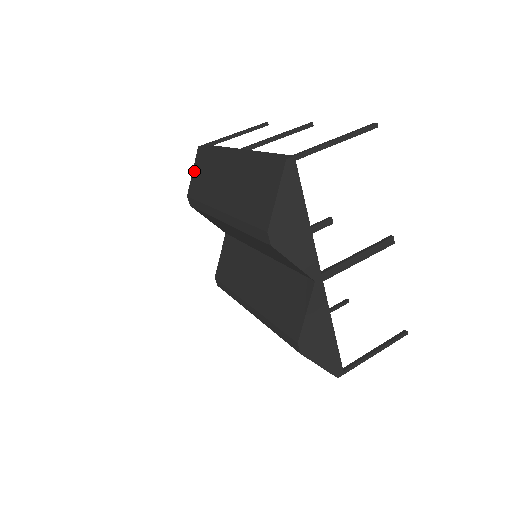
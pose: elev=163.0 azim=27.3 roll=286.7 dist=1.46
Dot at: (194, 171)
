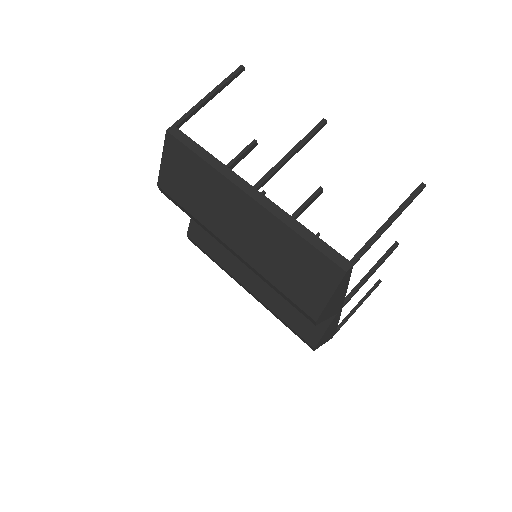
Dot at: (165, 162)
